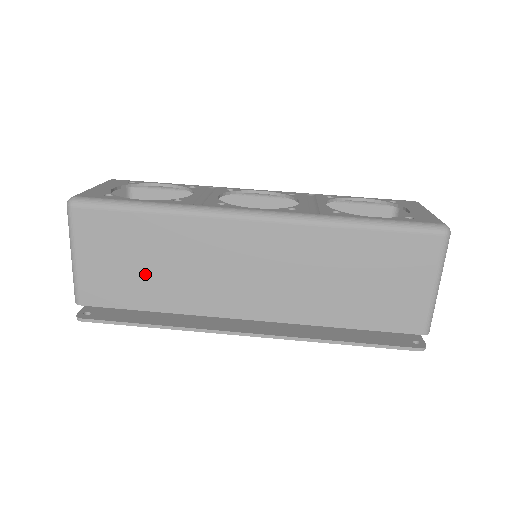
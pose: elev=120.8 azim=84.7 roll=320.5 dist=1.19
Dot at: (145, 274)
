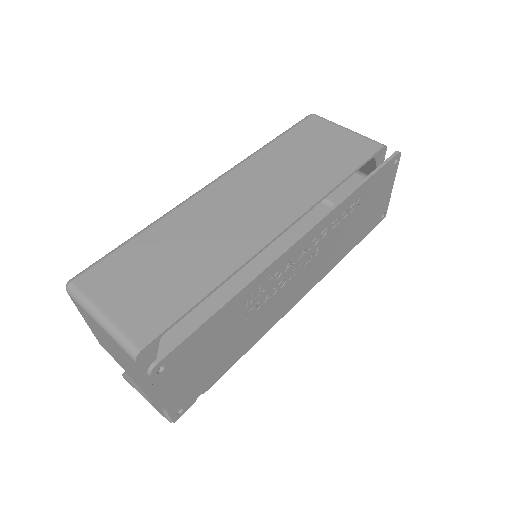
Dot at: (175, 272)
